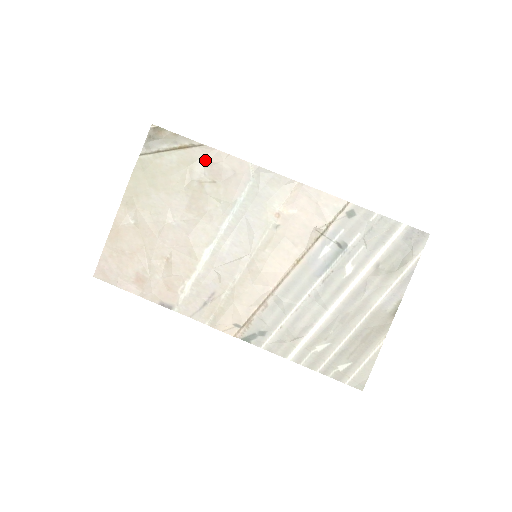
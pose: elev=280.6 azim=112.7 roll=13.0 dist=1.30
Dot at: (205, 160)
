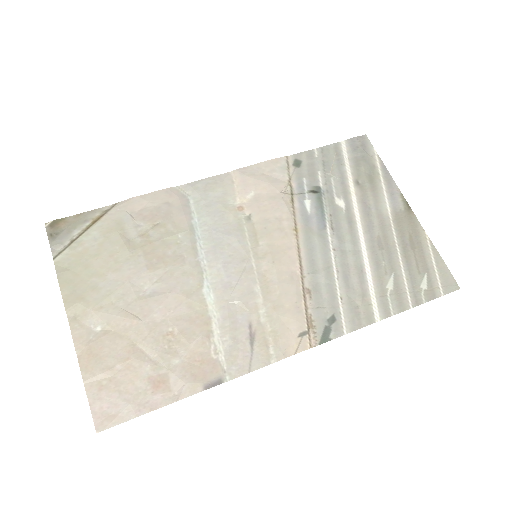
Dot at: (130, 214)
